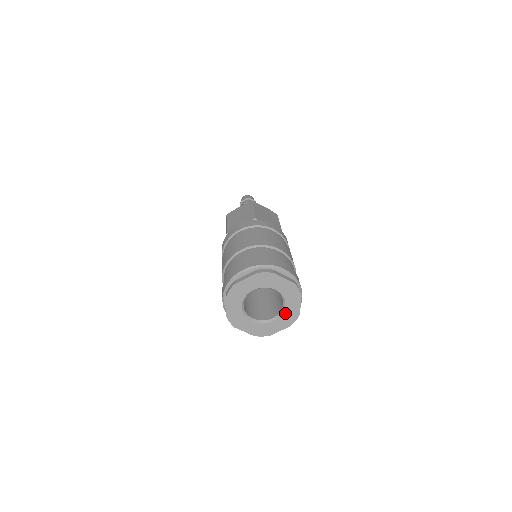
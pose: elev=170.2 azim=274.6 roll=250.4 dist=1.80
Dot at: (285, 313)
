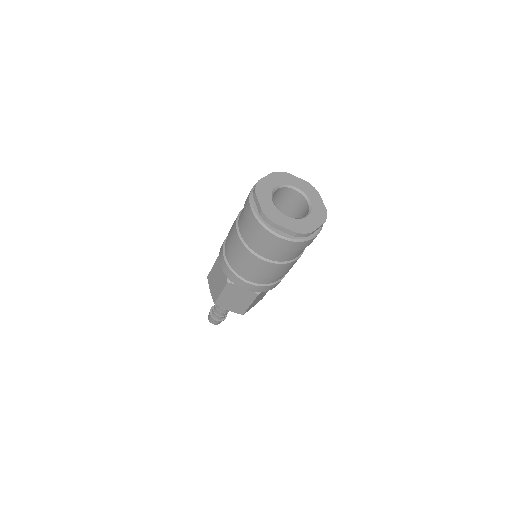
Dot at: (314, 209)
